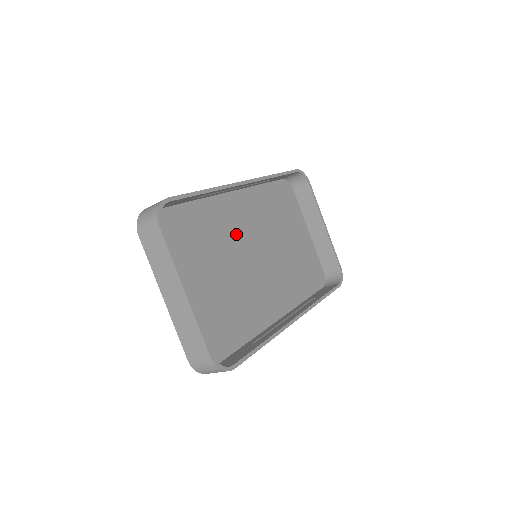
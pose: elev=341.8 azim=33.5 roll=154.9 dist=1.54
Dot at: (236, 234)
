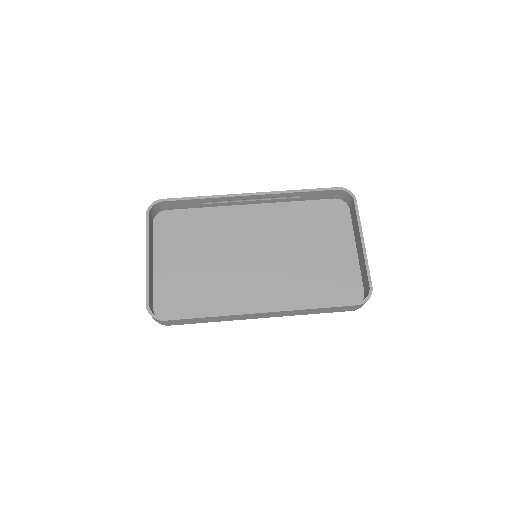
Dot at: (243, 236)
